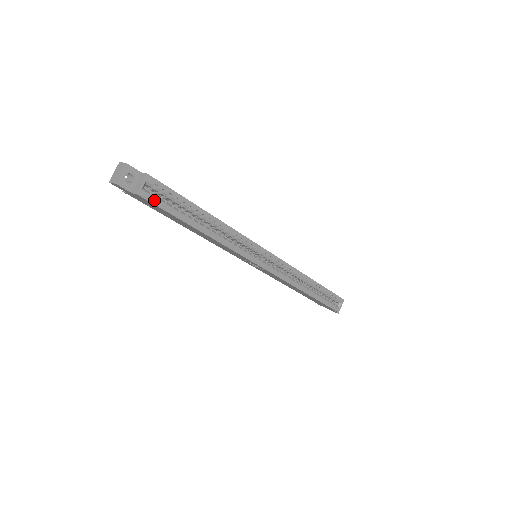
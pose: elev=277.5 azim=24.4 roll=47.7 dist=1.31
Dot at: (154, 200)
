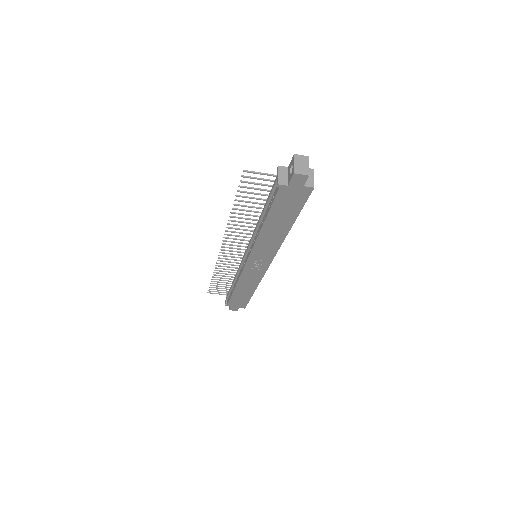
Dot at: (308, 195)
